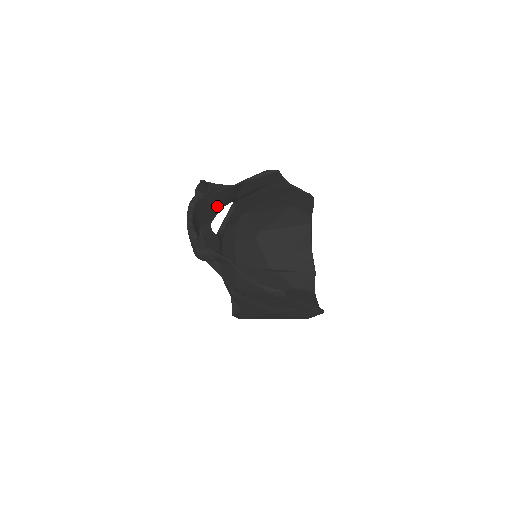
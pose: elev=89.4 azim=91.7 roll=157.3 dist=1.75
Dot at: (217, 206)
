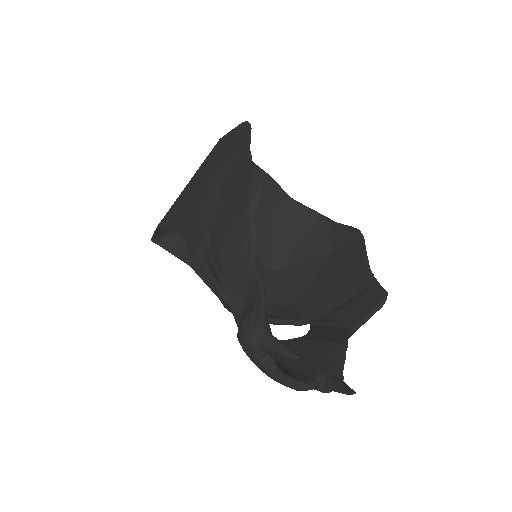
Dot at: occluded
